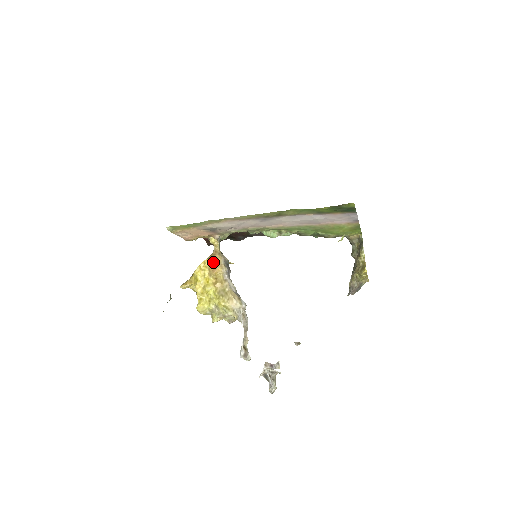
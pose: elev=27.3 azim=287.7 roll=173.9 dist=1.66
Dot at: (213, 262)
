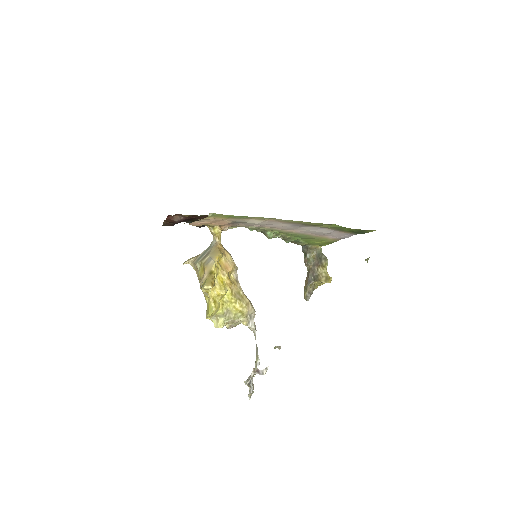
Dot at: (223, 258)
